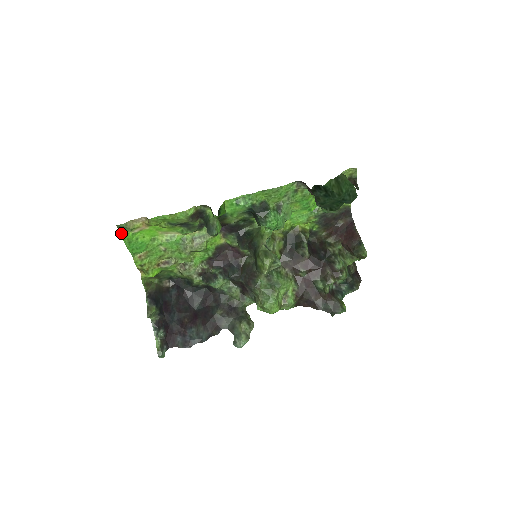
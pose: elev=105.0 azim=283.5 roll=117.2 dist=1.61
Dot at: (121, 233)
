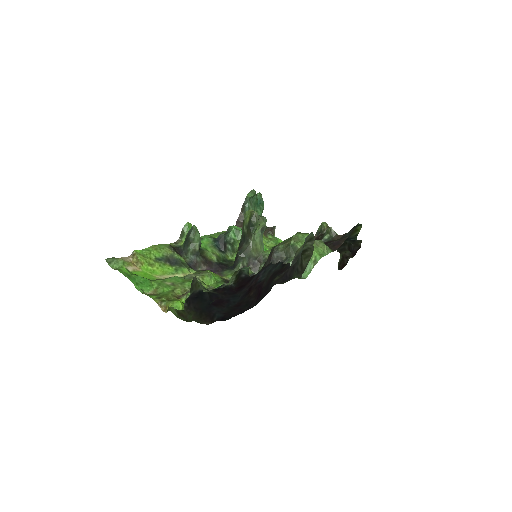
Dot at: occluded
